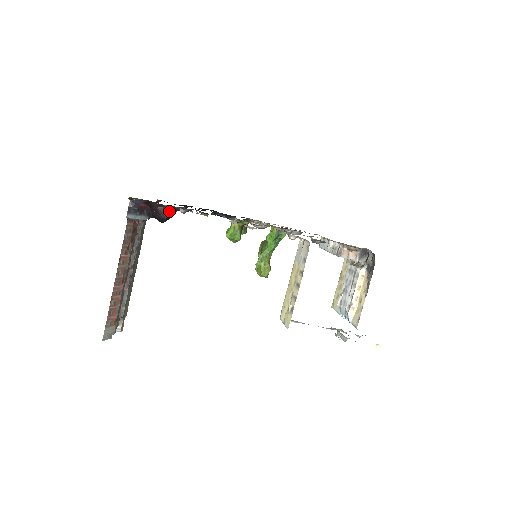
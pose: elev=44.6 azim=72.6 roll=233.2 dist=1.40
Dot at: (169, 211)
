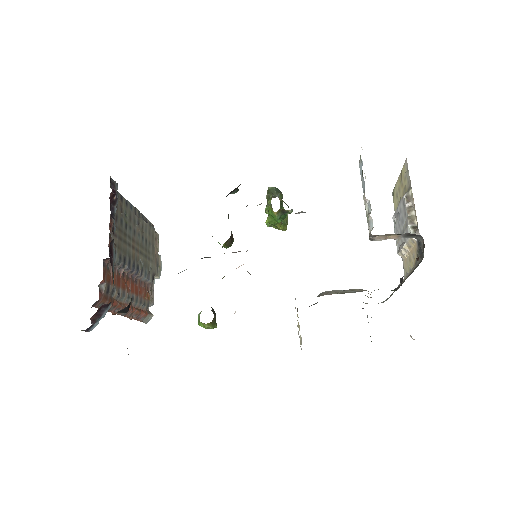
Dot at: (125, 309)
